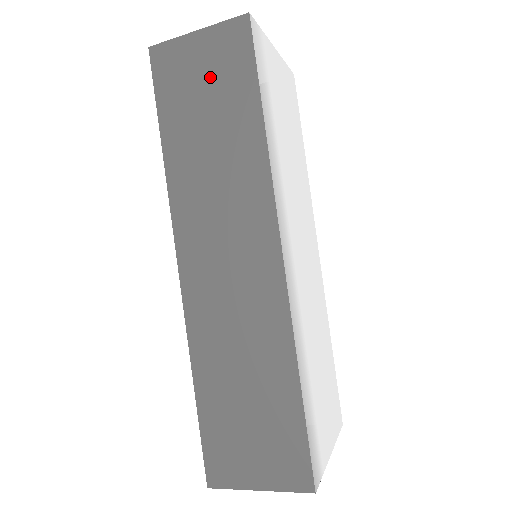
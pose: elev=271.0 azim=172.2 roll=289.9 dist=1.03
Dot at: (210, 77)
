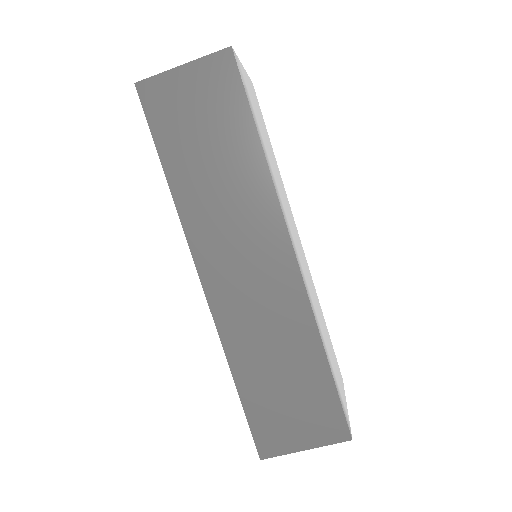
Dot at: (203, 108)
